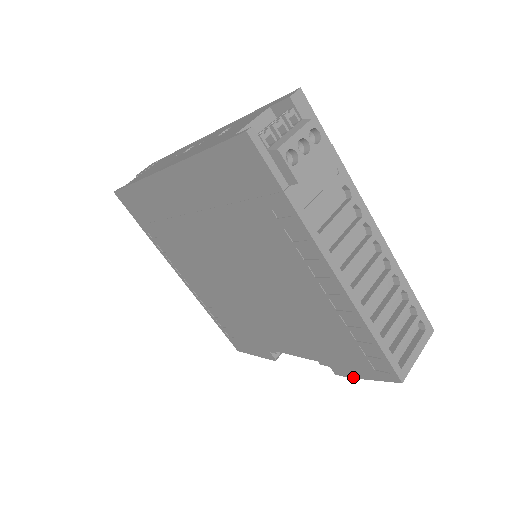
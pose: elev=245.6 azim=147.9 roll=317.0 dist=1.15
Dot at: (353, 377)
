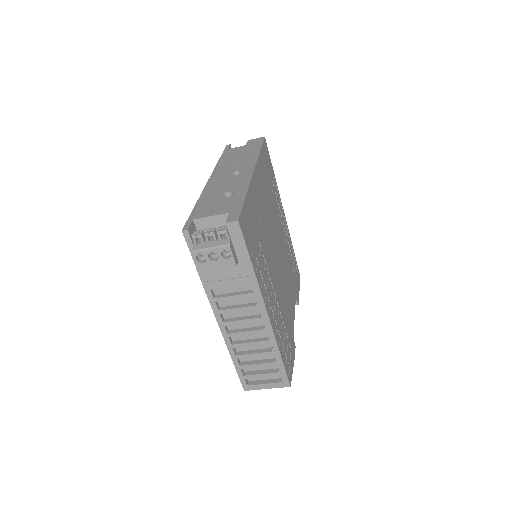
Dot at: occluded
